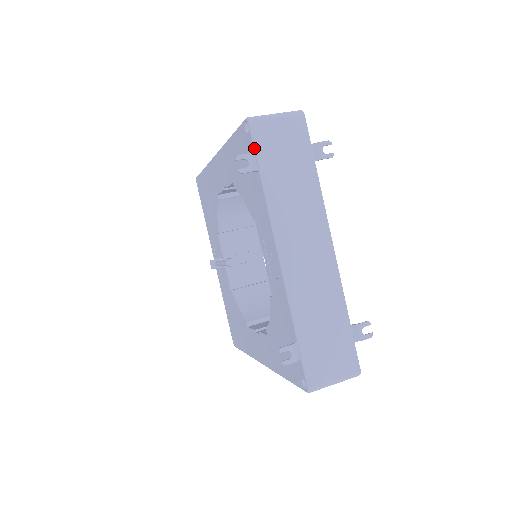
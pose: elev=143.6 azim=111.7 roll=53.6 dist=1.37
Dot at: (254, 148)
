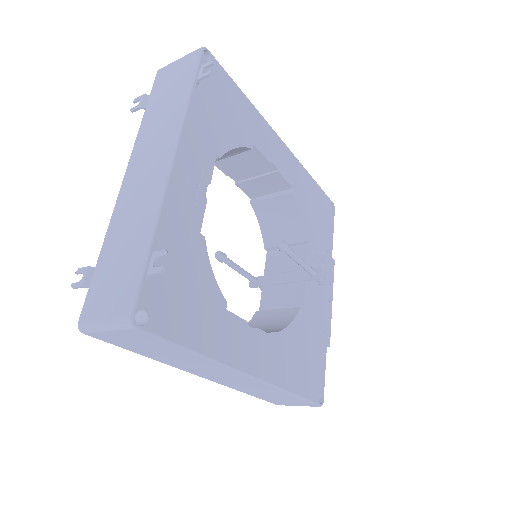
Dot at: (151, 90)
